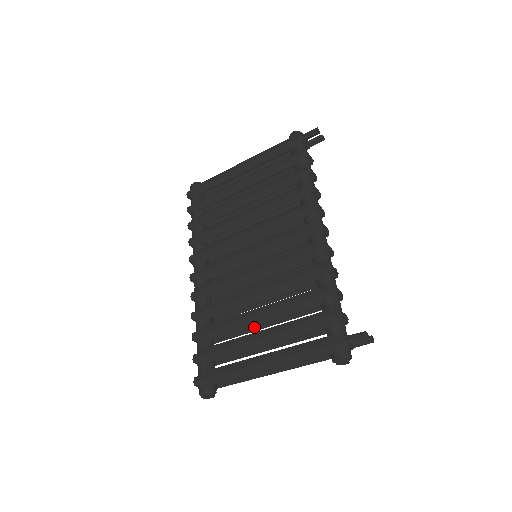
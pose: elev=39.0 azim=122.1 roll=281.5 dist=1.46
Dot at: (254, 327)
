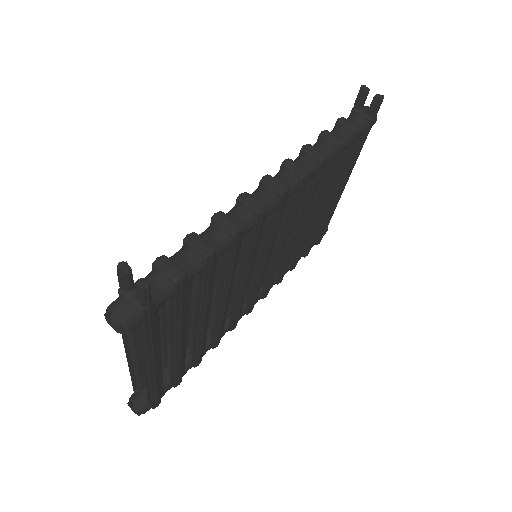
Dot at: occluded
